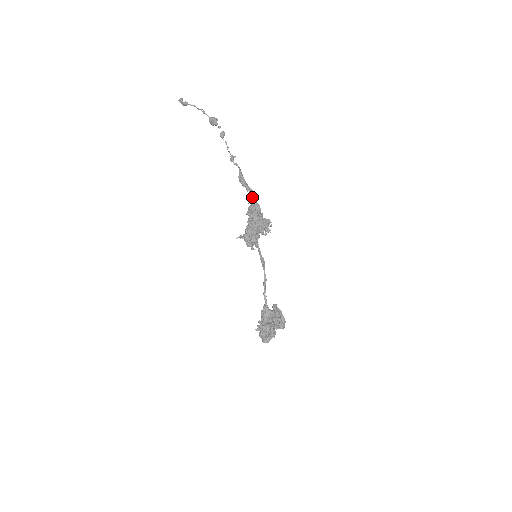
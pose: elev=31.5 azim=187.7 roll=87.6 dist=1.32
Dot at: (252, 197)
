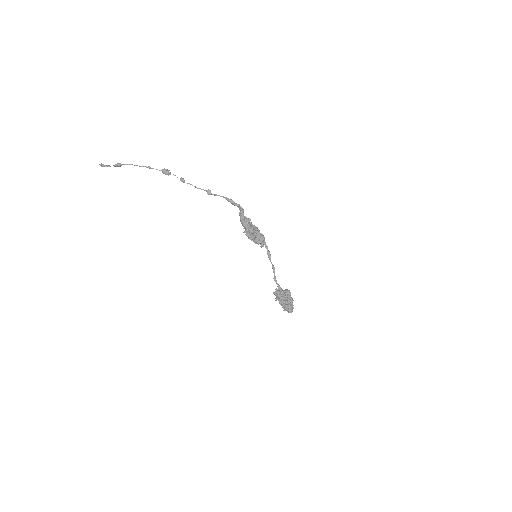
Dot at: (243, 212)
